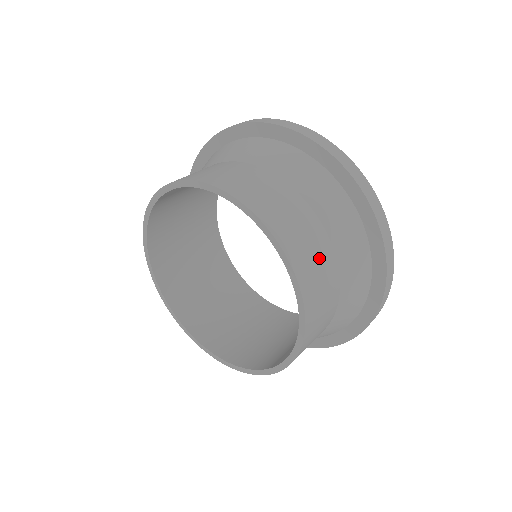
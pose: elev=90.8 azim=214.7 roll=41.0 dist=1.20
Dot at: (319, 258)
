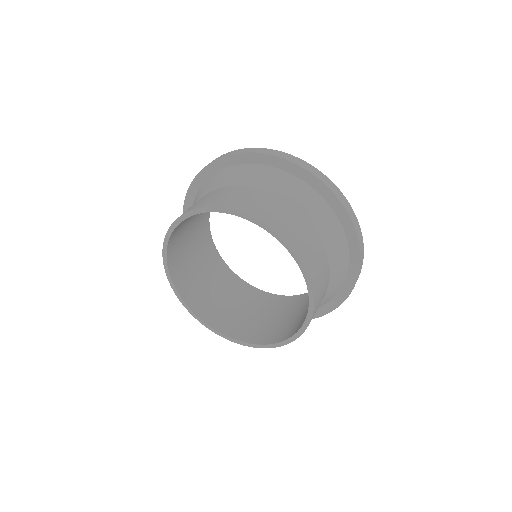
Dot at: (283, 213)
